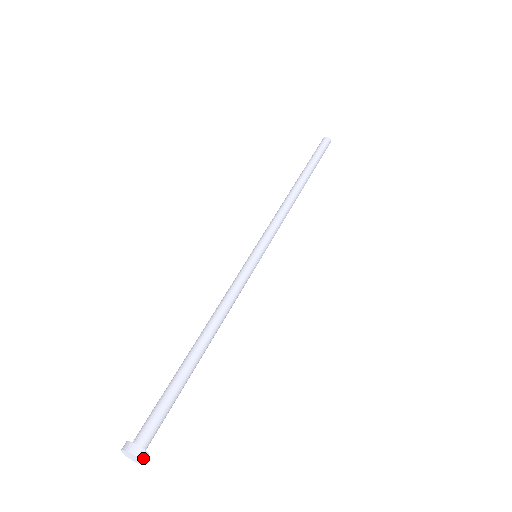
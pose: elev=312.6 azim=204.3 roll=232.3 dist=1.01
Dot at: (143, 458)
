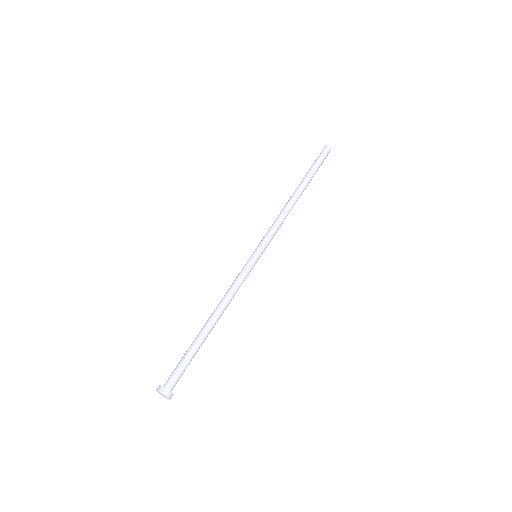
Dot at: (170, 397)
